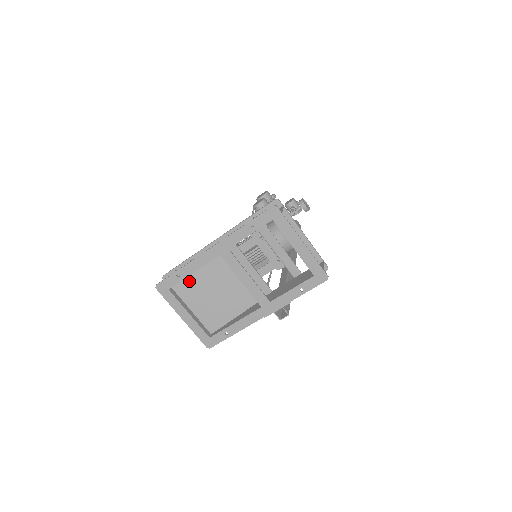
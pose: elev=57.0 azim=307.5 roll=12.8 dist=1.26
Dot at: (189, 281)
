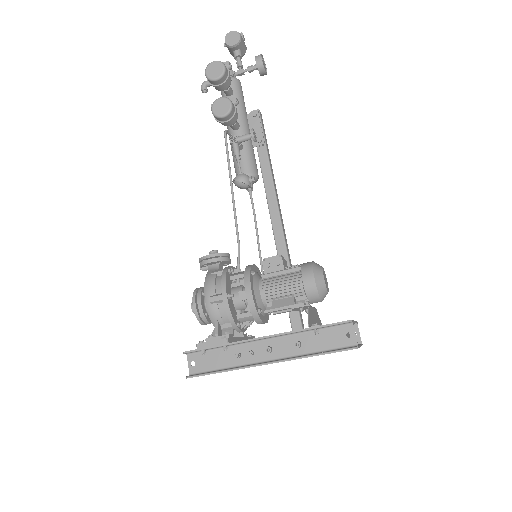
Dot at: (221, 361)
